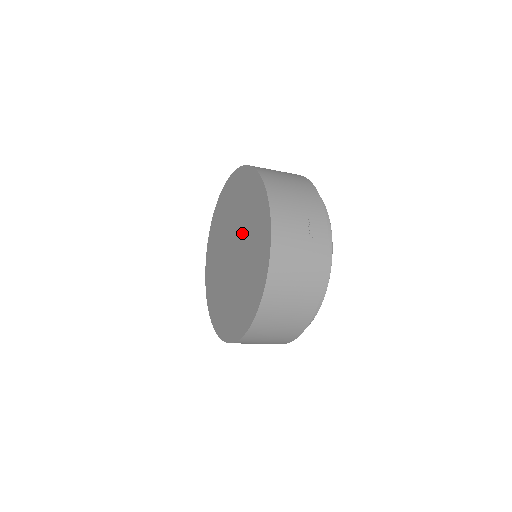
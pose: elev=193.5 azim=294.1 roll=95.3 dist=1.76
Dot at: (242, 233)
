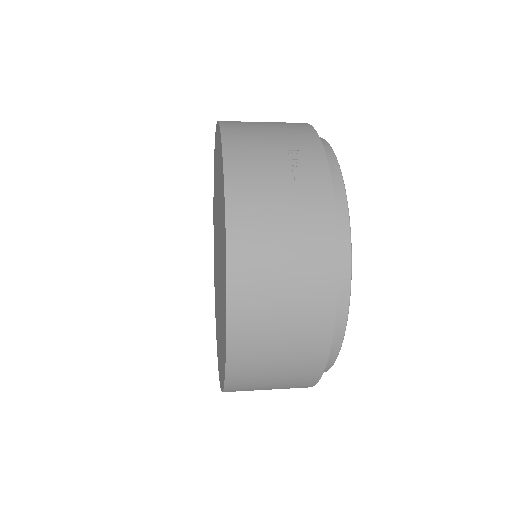
Dot at: (218, 218)
